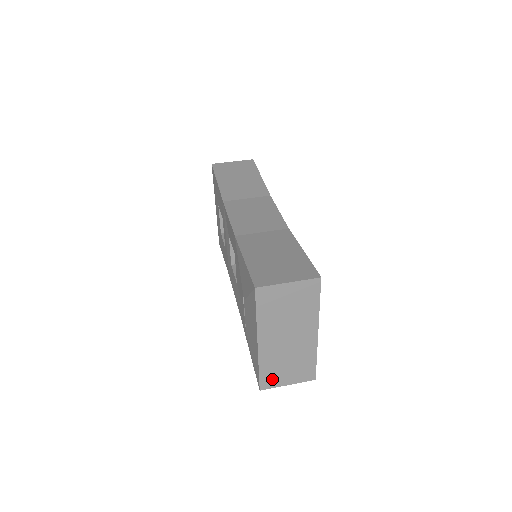
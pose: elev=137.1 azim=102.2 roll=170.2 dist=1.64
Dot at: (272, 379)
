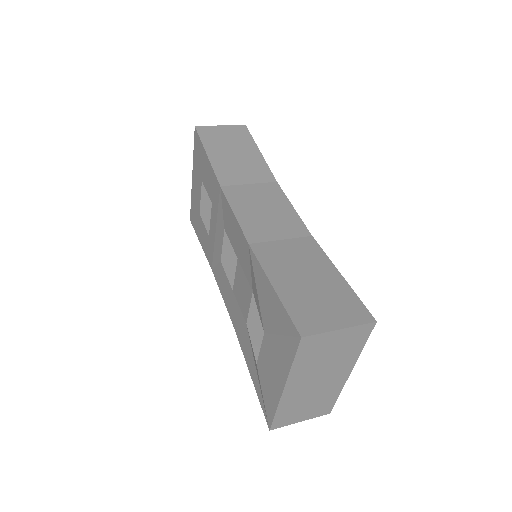
Dot at: (286, 419)
